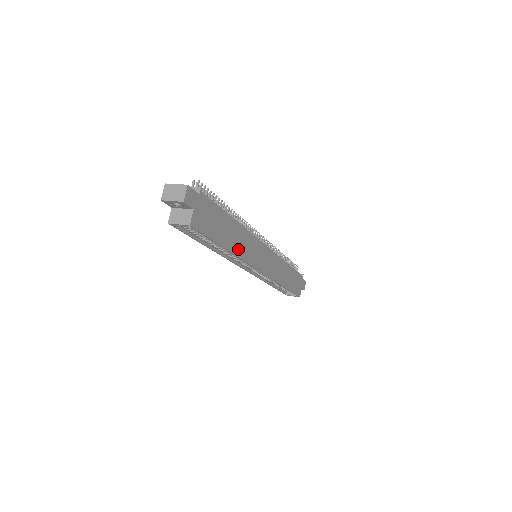
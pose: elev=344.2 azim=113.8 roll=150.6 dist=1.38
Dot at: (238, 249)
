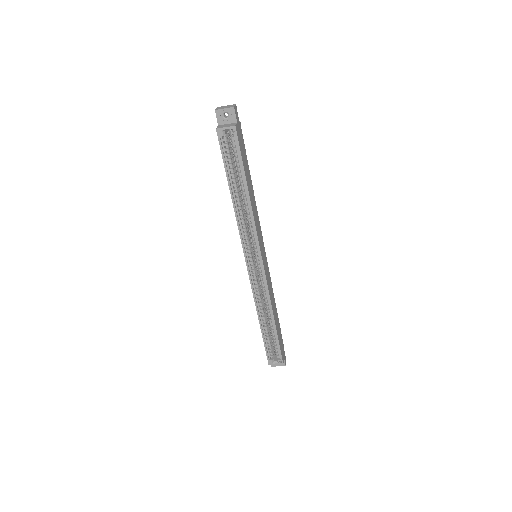
Dot at: (253, 207)
